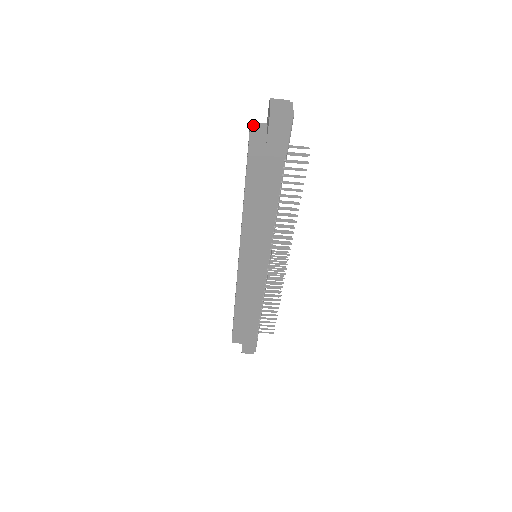
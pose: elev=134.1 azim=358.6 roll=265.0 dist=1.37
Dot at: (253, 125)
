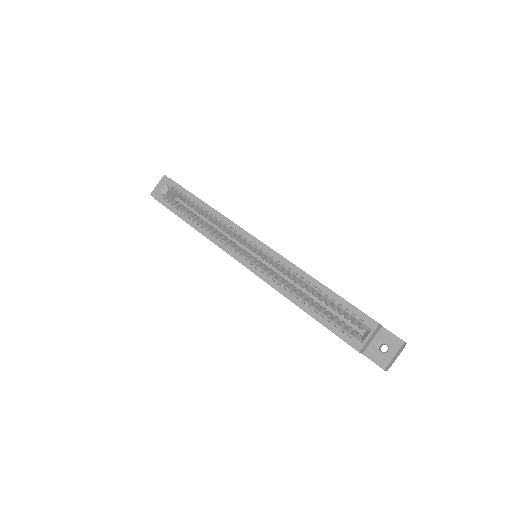
Dot at: (377, 329)
